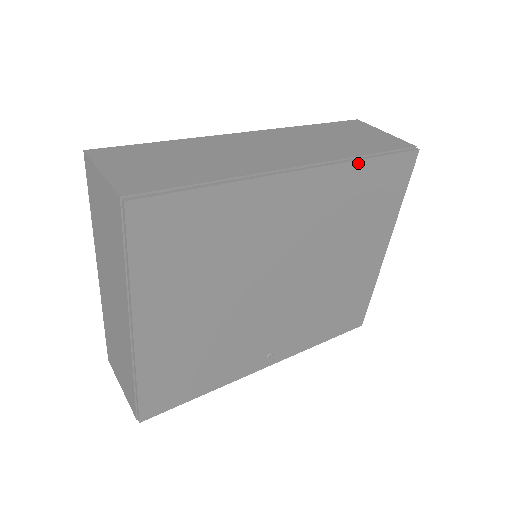
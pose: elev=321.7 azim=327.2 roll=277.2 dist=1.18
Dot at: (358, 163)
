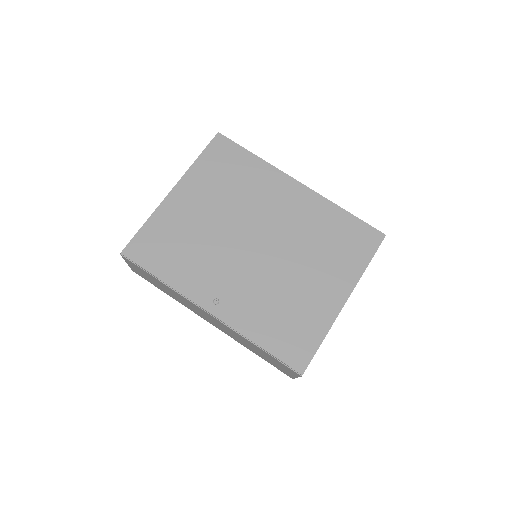
Dot at: (336, 207)
